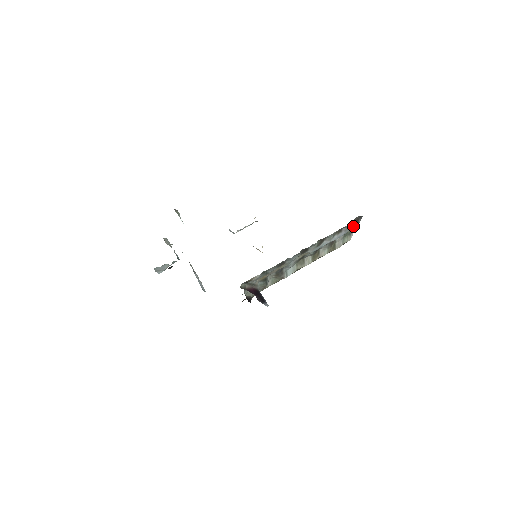
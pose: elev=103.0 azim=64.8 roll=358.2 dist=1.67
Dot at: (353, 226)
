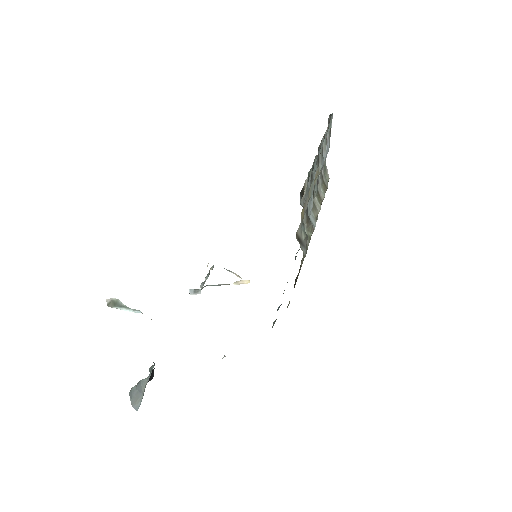
Dot at: occluded
